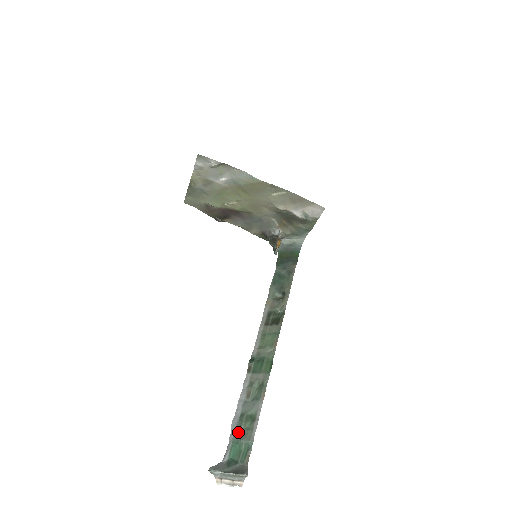
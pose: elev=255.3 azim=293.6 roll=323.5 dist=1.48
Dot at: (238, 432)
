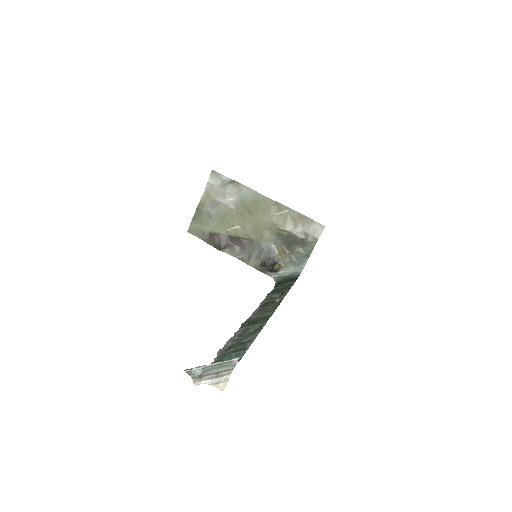
Dot at: (227, 352)
